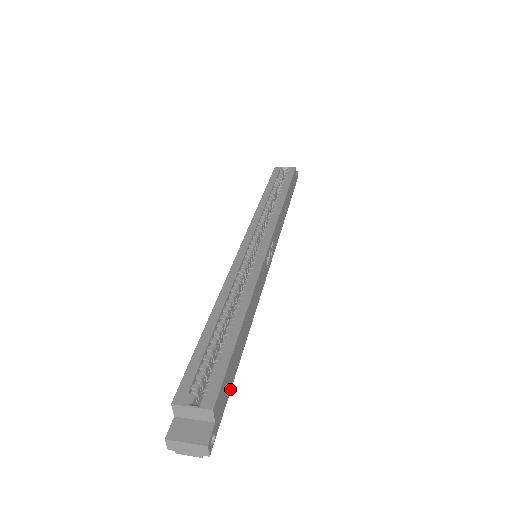
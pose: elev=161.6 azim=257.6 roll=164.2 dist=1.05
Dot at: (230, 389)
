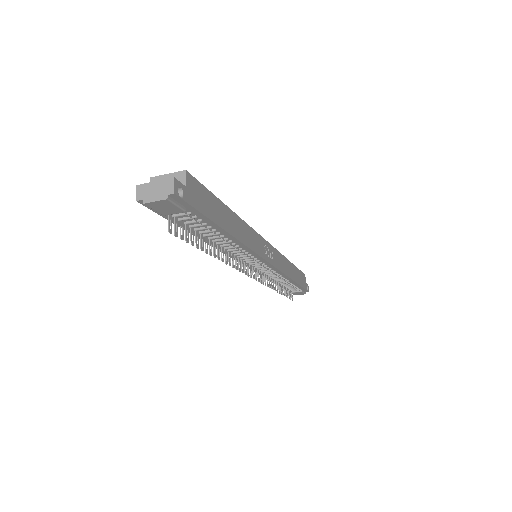
Dot at: (208, 216)
